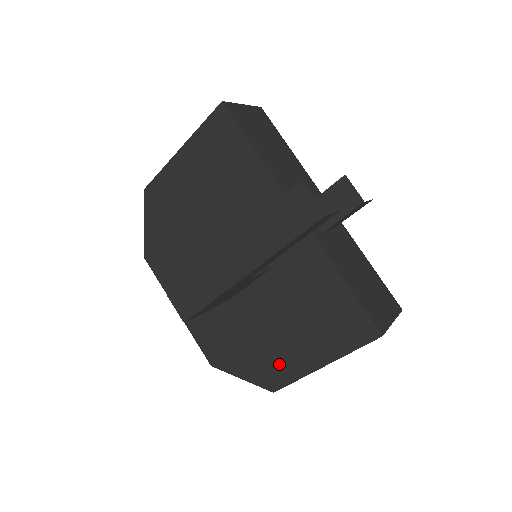
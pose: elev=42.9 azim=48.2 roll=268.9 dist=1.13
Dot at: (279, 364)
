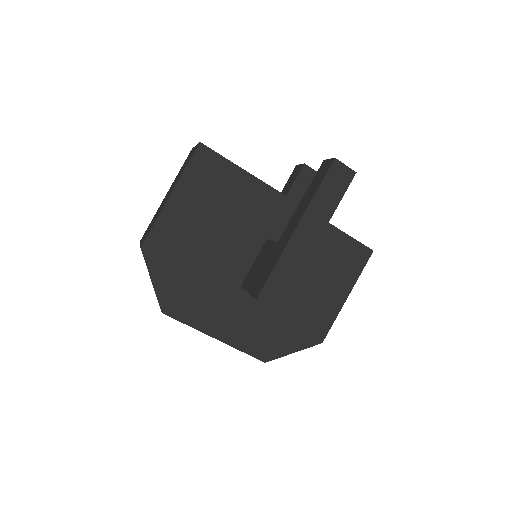
Dot at: (318, 318)
